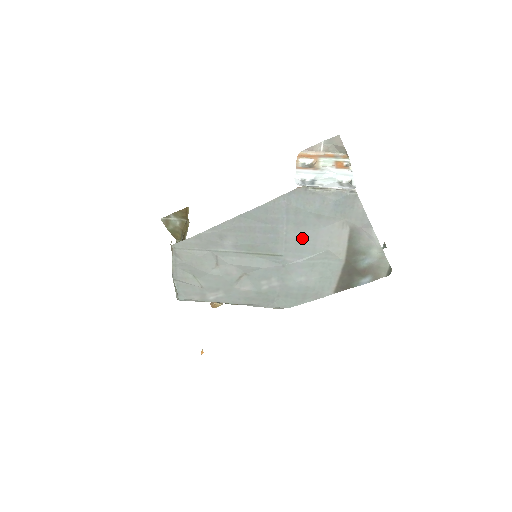
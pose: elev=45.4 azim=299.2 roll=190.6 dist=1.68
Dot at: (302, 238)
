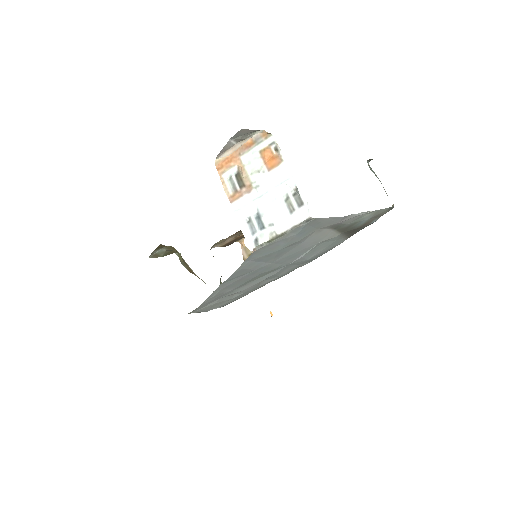
Dot at: (289, 255)
